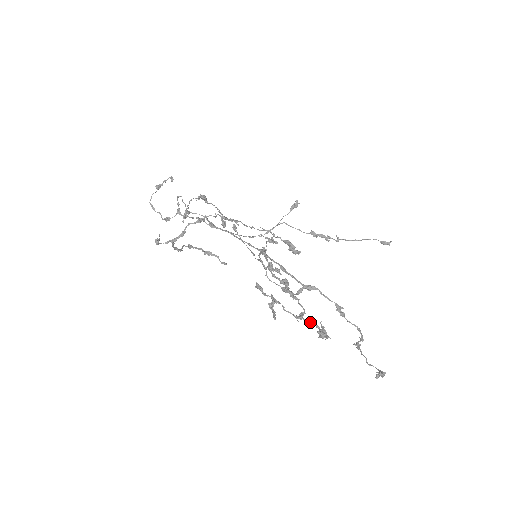
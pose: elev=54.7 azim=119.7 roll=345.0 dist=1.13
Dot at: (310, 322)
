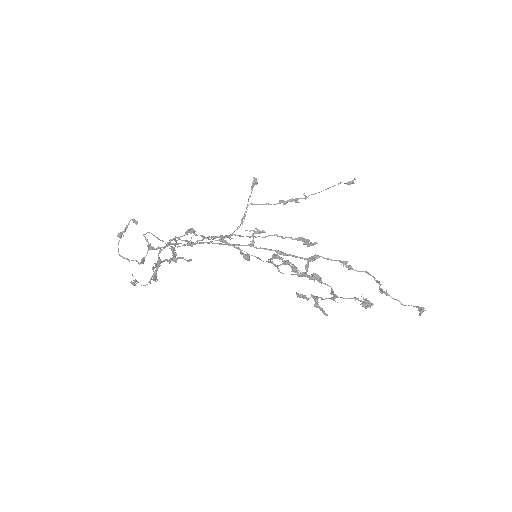
Dot at: (348, 298)
